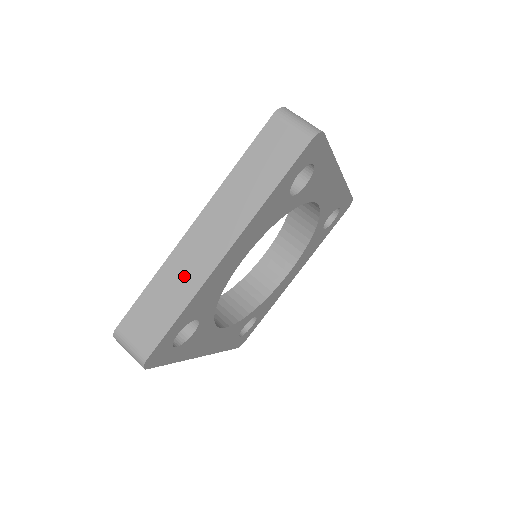
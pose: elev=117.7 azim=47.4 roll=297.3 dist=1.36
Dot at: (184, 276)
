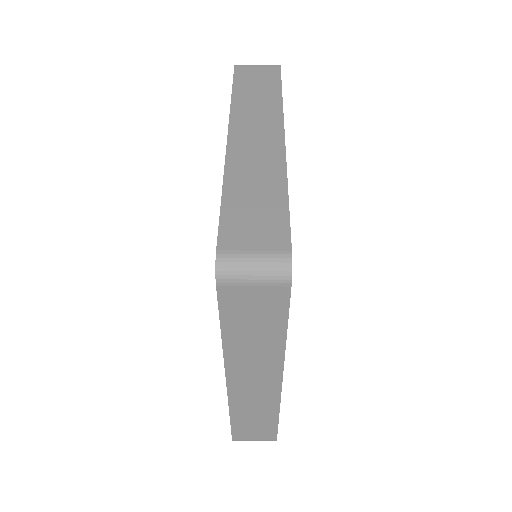
Dot at: (259, 168)
